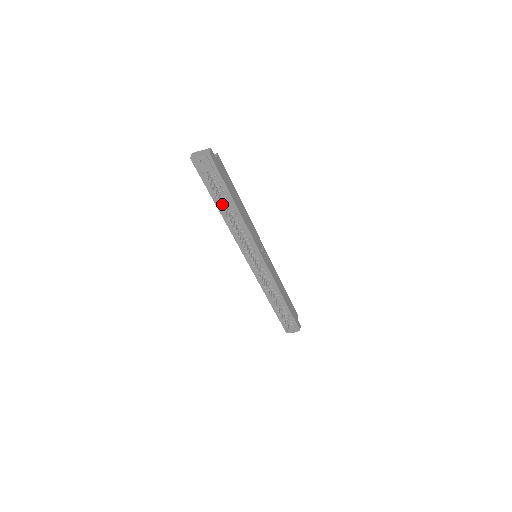
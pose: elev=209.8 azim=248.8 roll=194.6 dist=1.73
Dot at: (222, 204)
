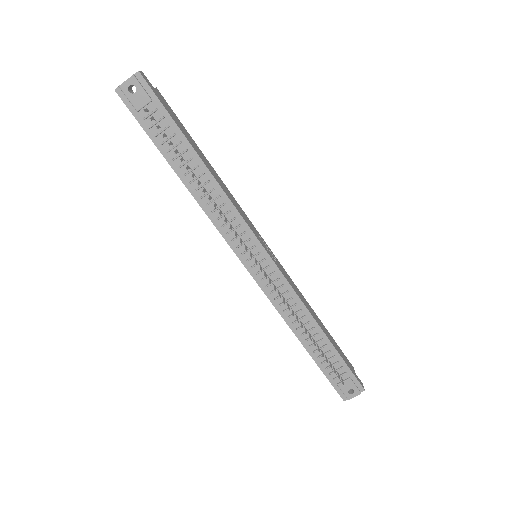
Dot at: (179, 162)
